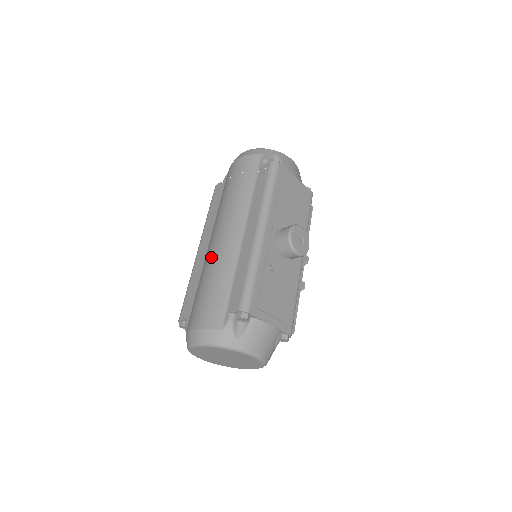
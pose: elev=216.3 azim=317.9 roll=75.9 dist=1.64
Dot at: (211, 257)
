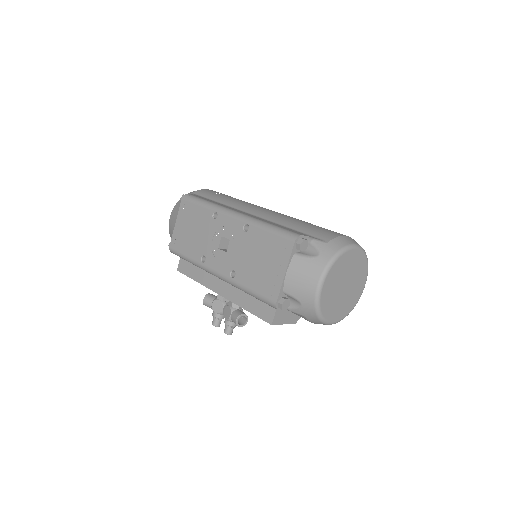
Dot at: (283, 214)
